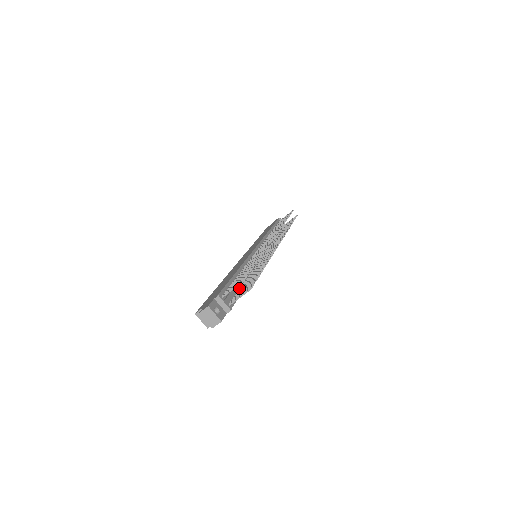
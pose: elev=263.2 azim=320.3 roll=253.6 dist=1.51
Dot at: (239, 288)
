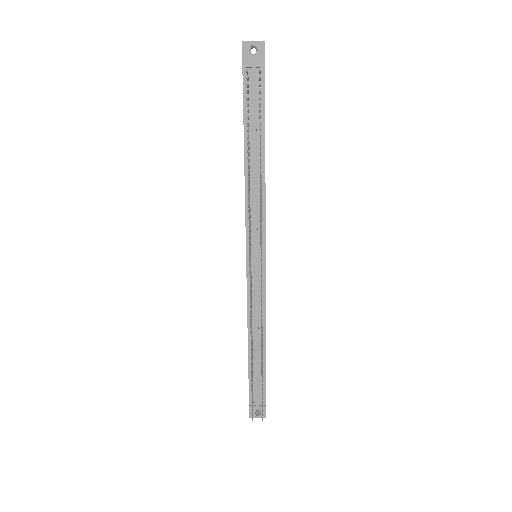
Dot at: occluded
